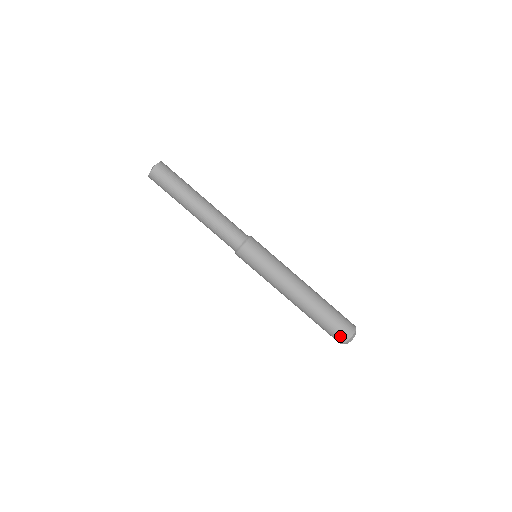
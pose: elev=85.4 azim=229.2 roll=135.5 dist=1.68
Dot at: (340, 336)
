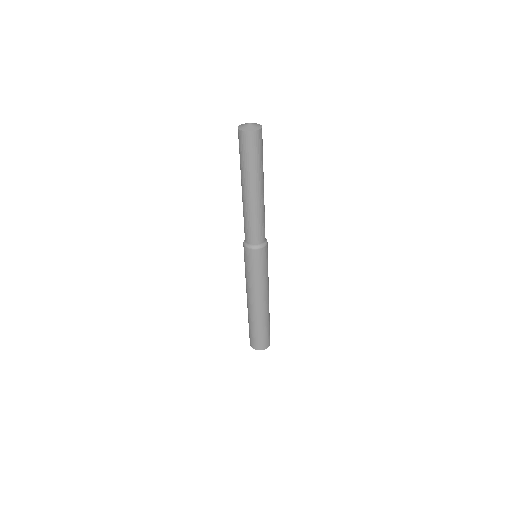
Dot at: (265, 344)
